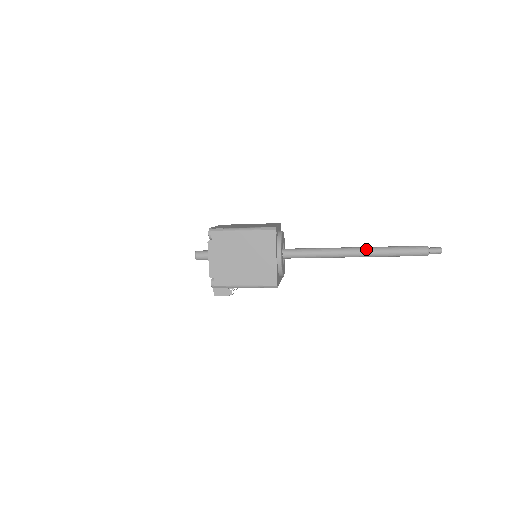
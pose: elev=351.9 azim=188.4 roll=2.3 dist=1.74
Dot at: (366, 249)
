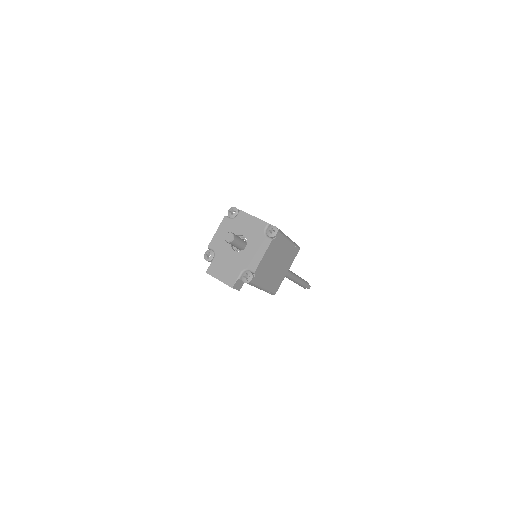
Dot at: (296, 275)
